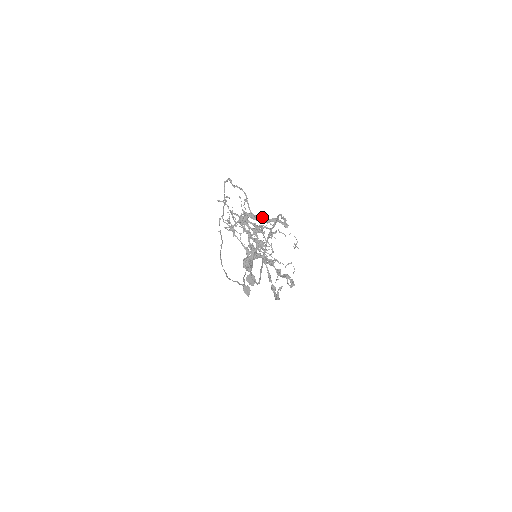
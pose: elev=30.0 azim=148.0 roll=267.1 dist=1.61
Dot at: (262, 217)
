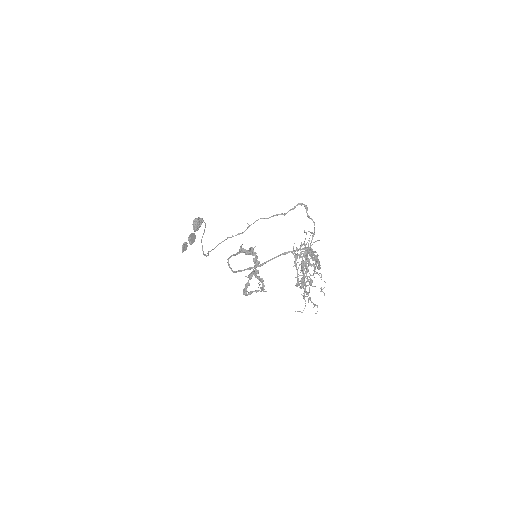
Dot at: (316, 257)
